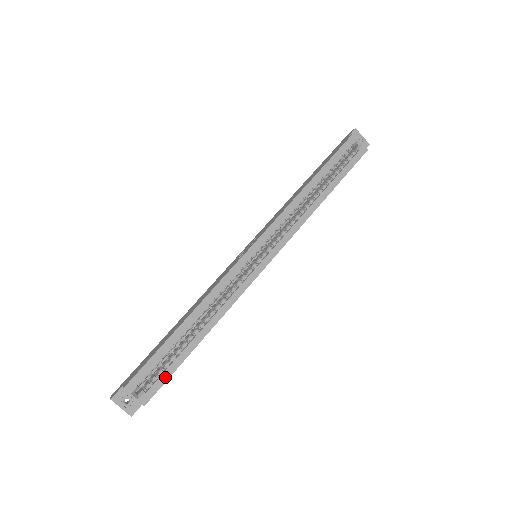
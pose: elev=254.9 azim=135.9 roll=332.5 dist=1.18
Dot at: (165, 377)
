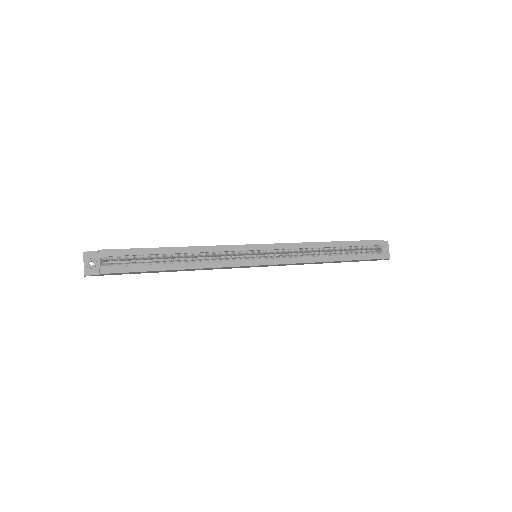
Dot at: (130, 269)
